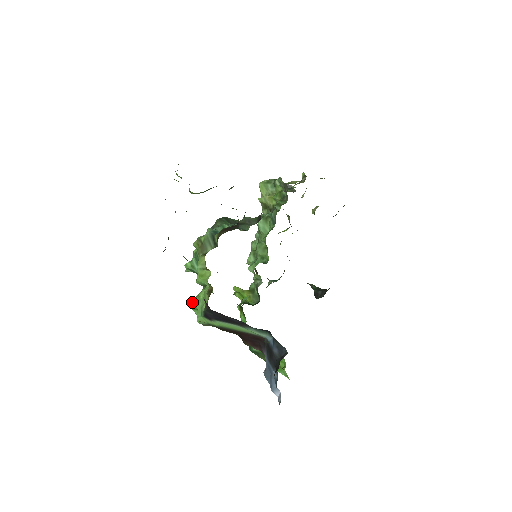
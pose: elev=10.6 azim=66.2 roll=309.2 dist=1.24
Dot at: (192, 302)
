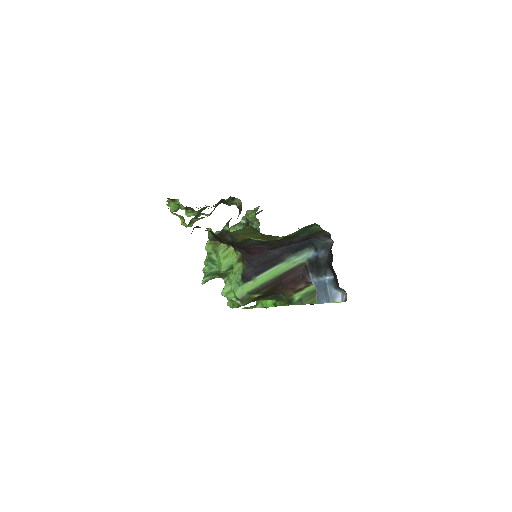
Dot at: (224, 287)
